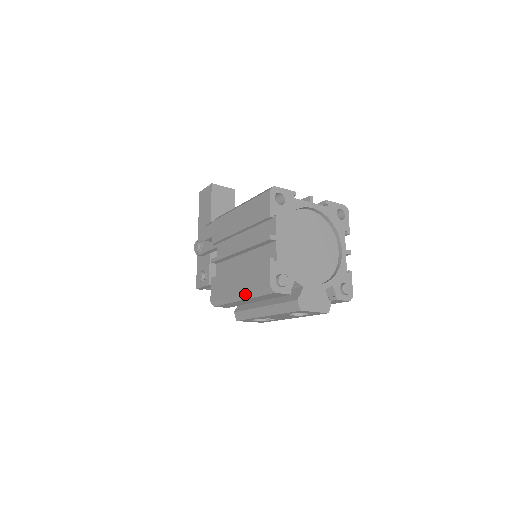
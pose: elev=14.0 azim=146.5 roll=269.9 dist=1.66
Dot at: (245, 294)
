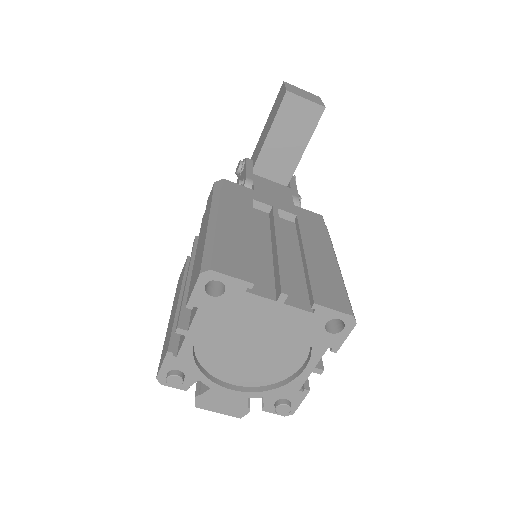
Dot at: occluded
